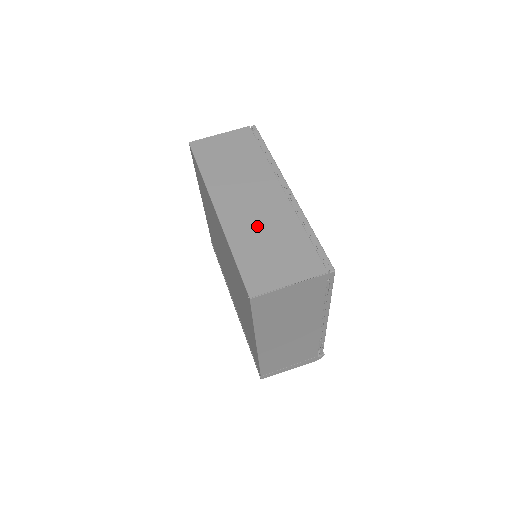
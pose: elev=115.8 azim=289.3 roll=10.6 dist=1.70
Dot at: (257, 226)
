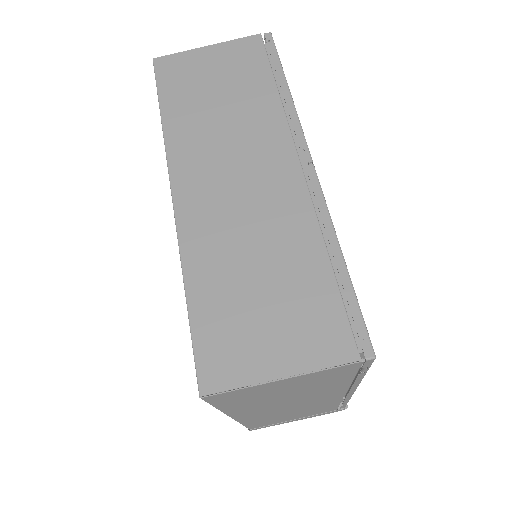
Dot at: (240, 238)
